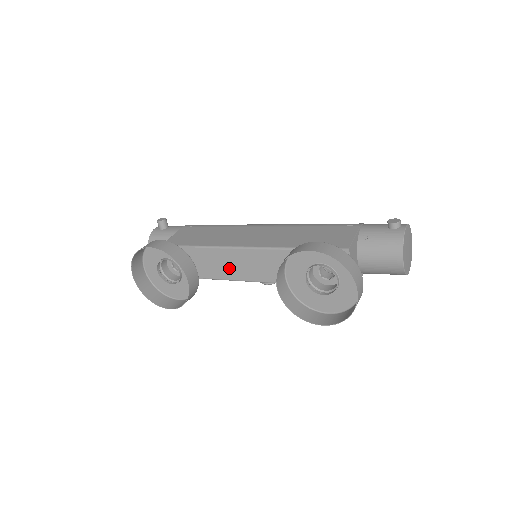
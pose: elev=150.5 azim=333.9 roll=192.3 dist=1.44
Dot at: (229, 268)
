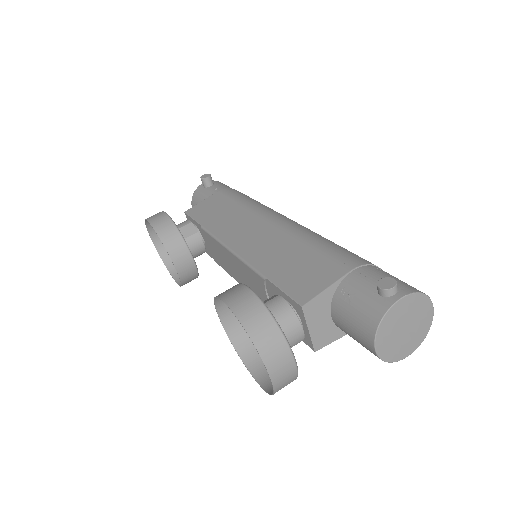
Dot at: (225, 262)
